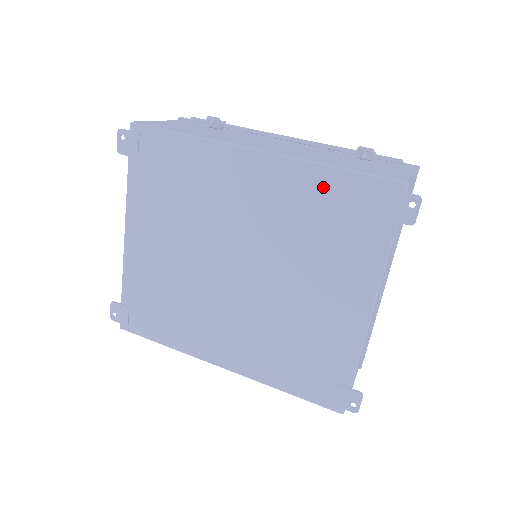
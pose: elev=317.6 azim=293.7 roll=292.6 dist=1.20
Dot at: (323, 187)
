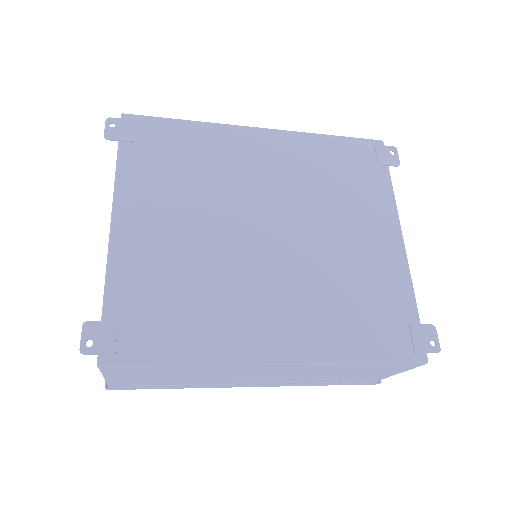
Dot at: (326, 149)
